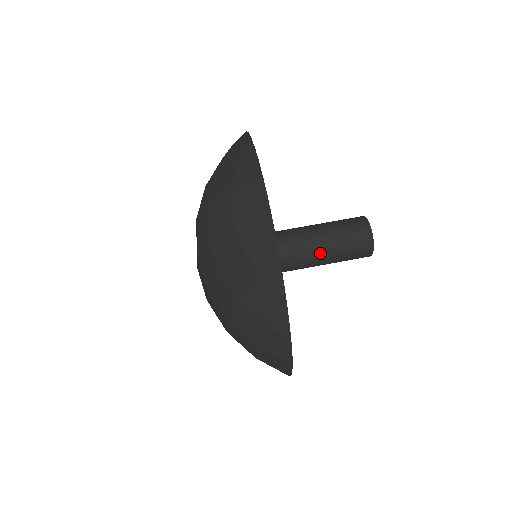
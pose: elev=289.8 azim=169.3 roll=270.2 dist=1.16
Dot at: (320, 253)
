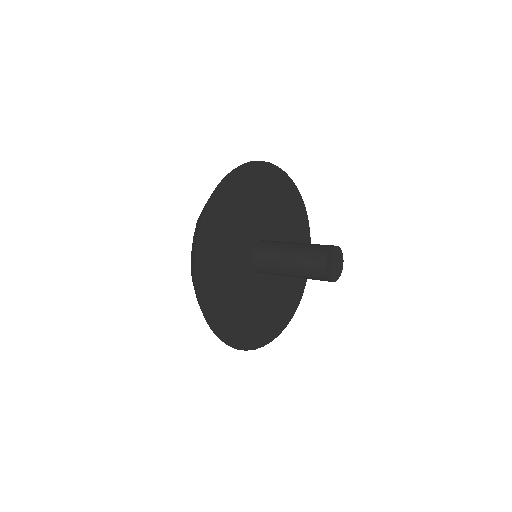
Dot at: (286, 262)
